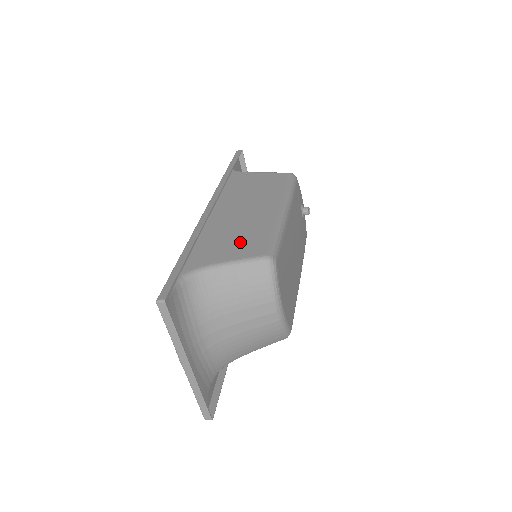
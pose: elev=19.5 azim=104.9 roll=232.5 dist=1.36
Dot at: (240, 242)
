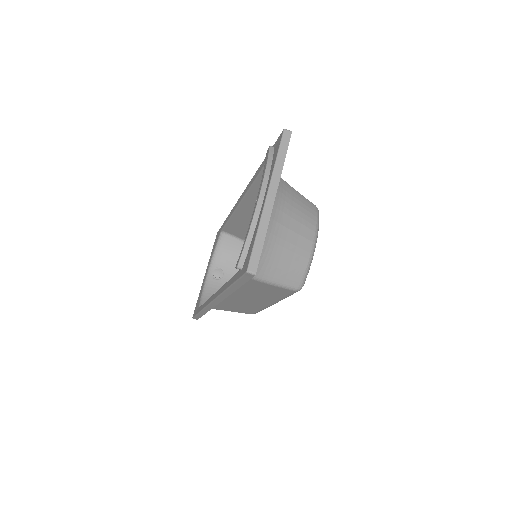
Dot at: occluded
